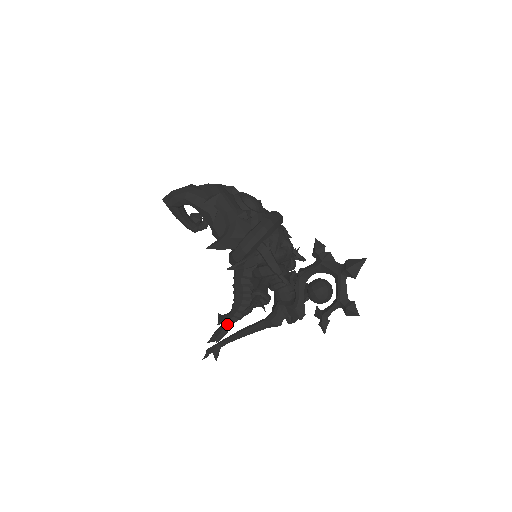
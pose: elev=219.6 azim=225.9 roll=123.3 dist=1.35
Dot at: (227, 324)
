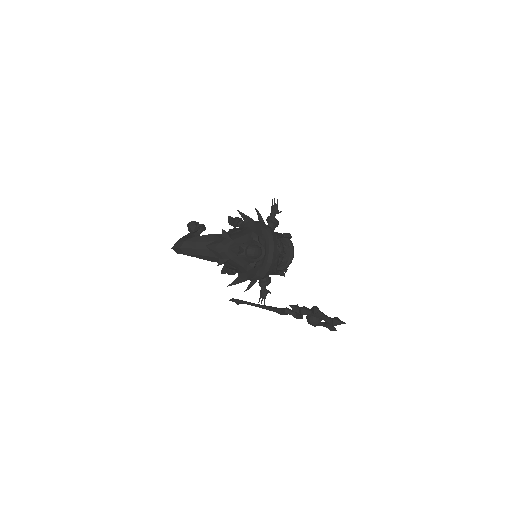
Dot at: occluded
